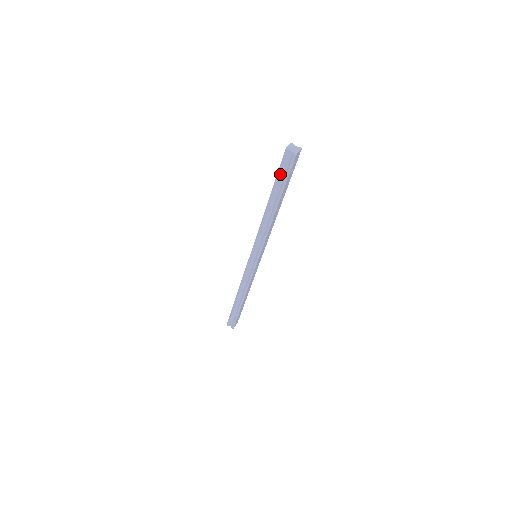
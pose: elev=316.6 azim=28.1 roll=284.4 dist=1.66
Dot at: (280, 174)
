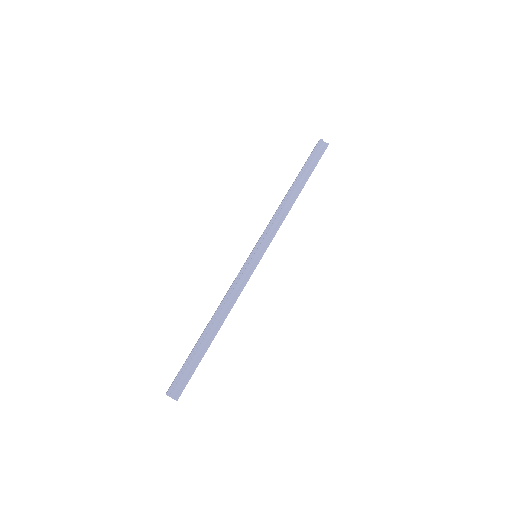
Dot at: (311, 159)
